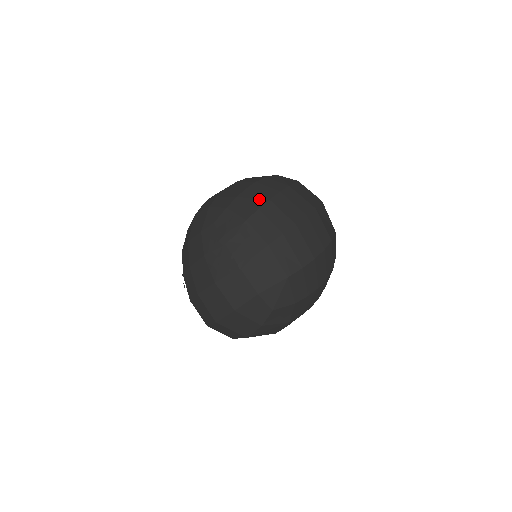
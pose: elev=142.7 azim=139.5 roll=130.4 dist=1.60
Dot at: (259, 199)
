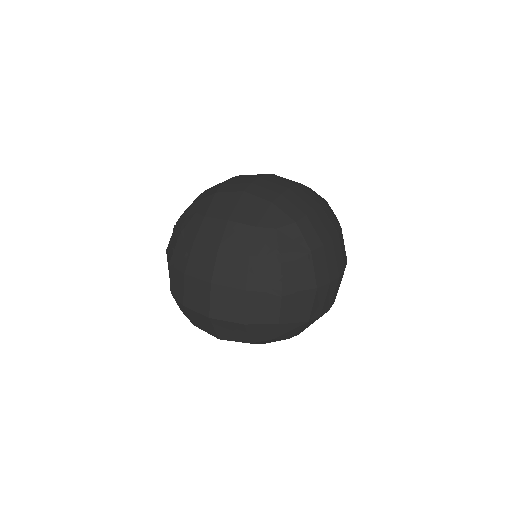
Dot at: (325, 233)
